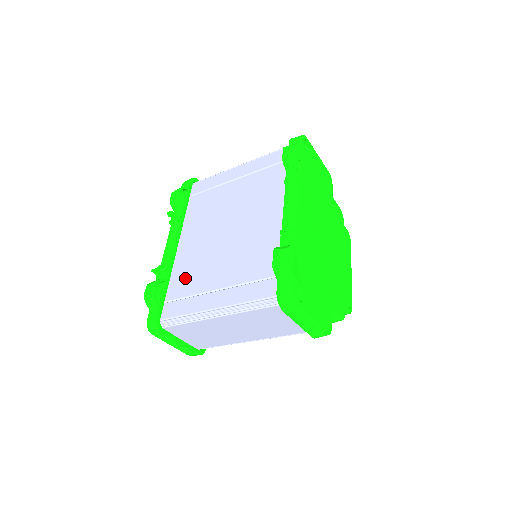
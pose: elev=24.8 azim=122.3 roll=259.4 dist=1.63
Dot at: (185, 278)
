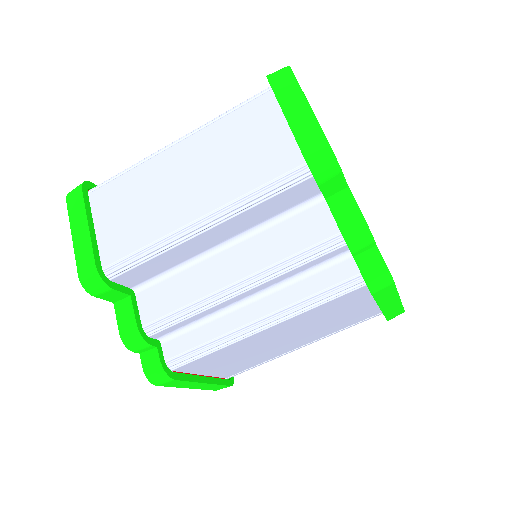
Dot at: occluded
